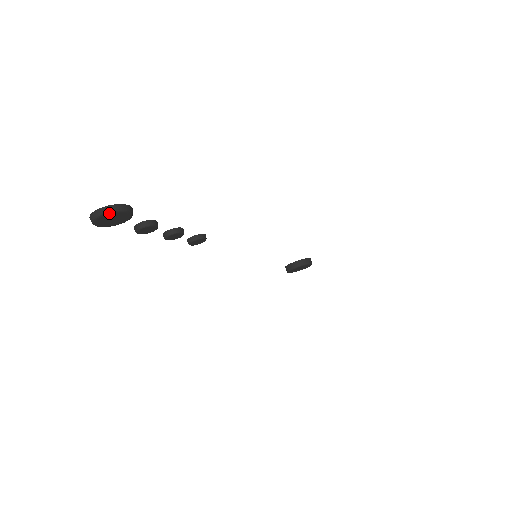
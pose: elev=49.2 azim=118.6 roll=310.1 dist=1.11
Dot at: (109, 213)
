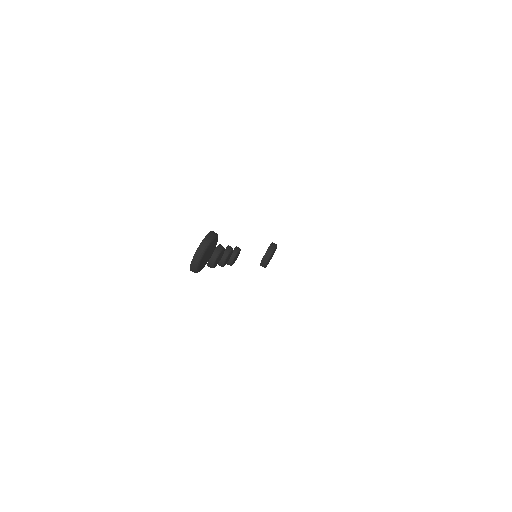
Dot at: (208, 246)
